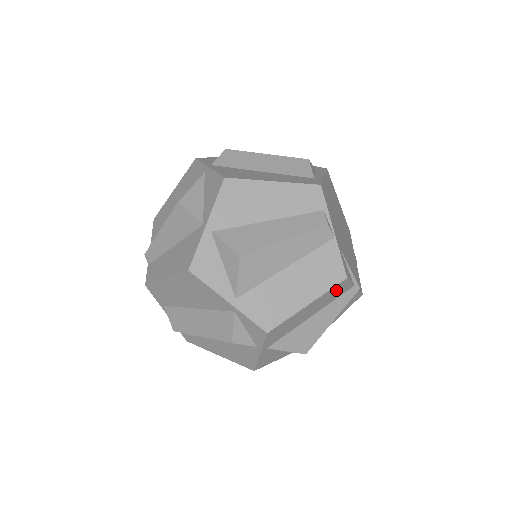
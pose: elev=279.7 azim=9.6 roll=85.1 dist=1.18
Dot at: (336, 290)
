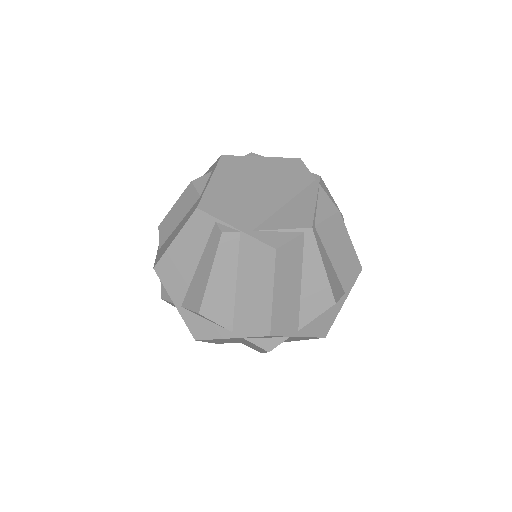
Dot at: (285, 259)
